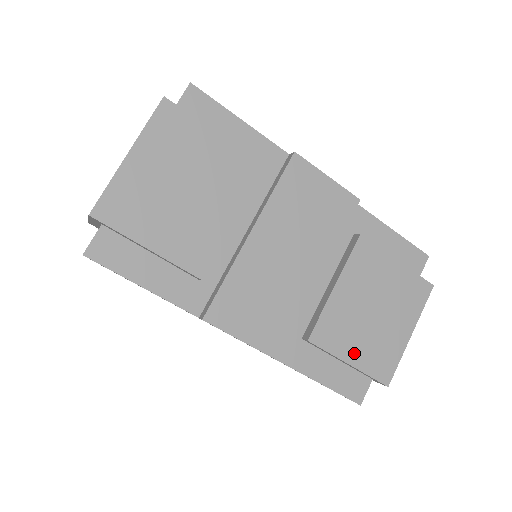
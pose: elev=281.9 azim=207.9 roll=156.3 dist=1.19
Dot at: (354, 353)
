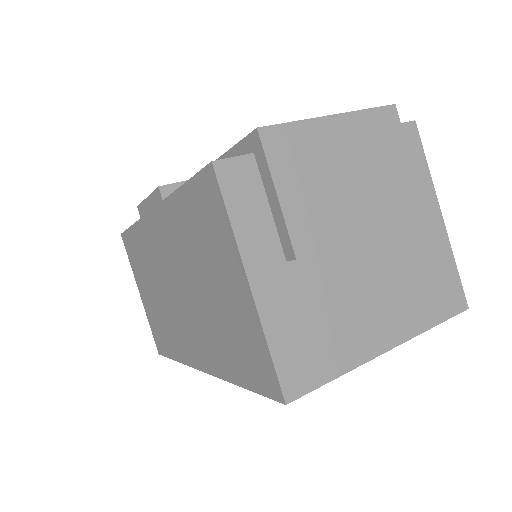
Dot at: occluded
